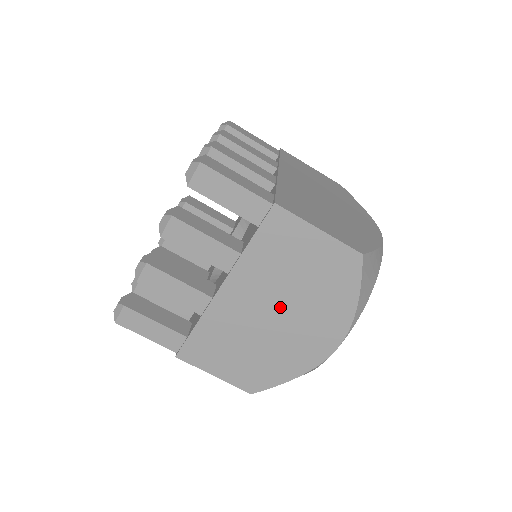
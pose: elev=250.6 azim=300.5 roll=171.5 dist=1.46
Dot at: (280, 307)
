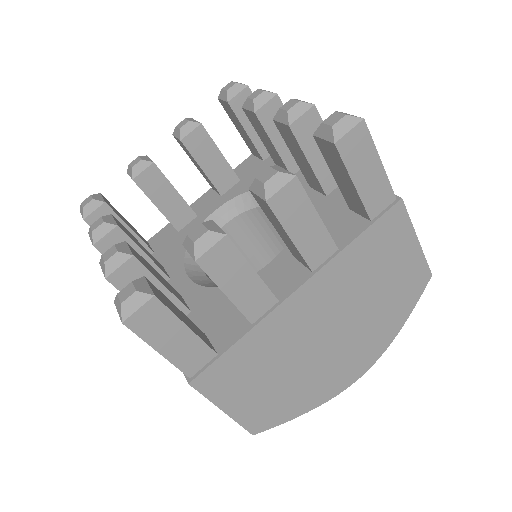
Dot at: (341, 323)
